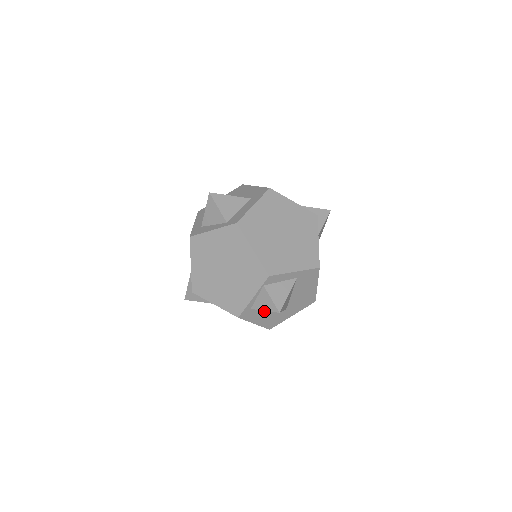
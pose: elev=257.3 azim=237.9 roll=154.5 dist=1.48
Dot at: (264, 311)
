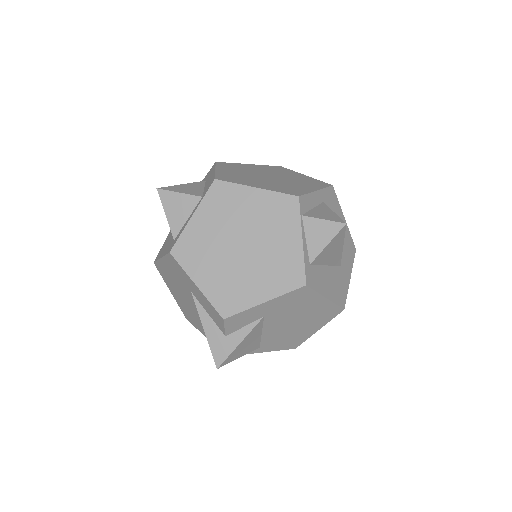
Dot at: (323, 270)
